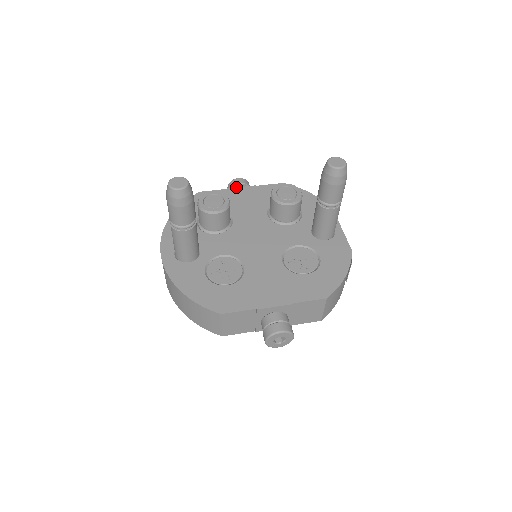
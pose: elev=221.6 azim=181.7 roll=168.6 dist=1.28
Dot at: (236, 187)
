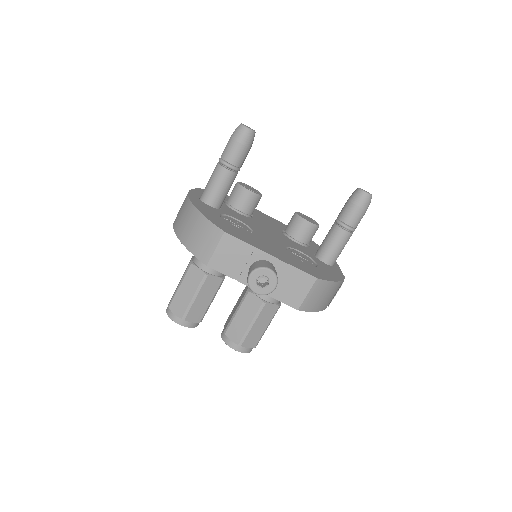
Dot at: occluded
